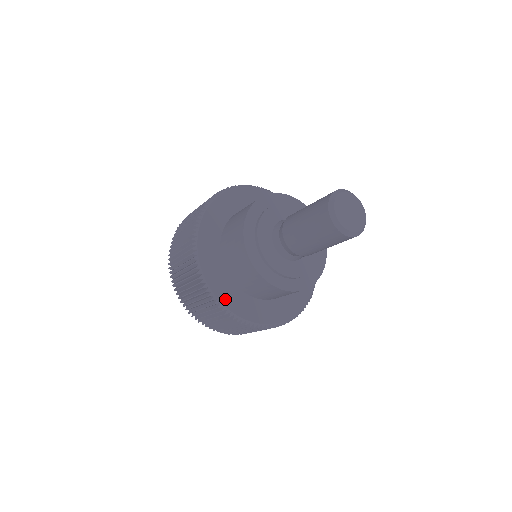
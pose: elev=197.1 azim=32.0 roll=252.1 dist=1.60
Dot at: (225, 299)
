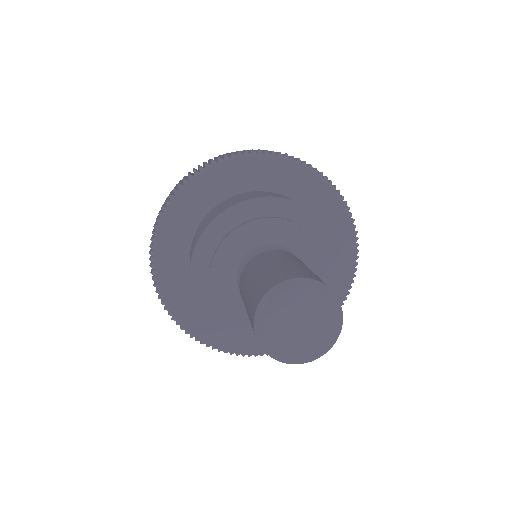
Dot at: (168, 288)
